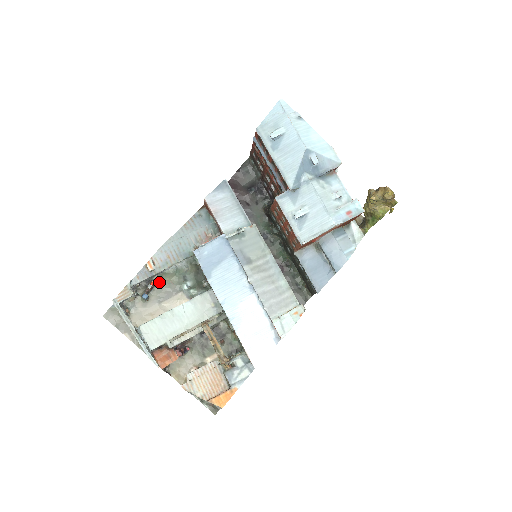
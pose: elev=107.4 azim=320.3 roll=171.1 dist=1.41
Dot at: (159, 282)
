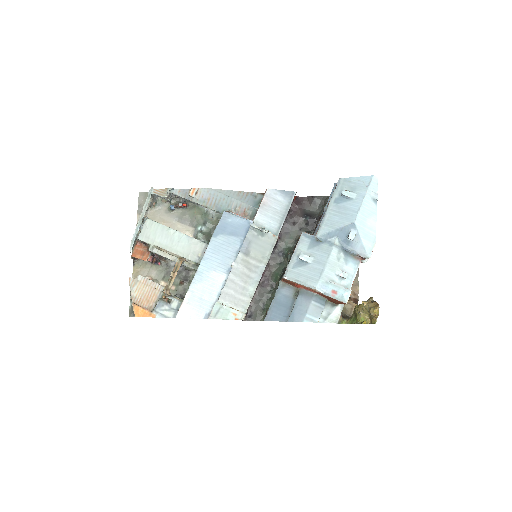
Dot at: (189, 208)
